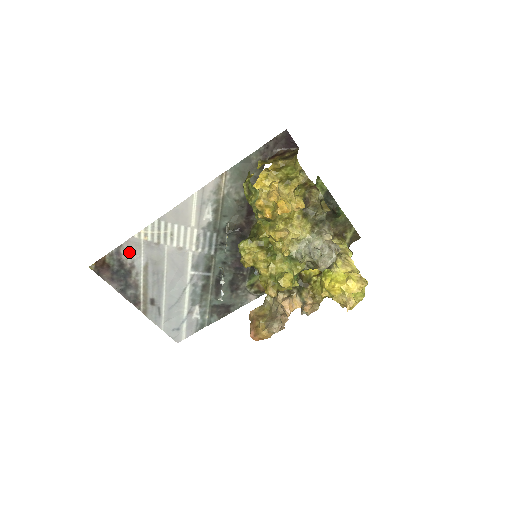
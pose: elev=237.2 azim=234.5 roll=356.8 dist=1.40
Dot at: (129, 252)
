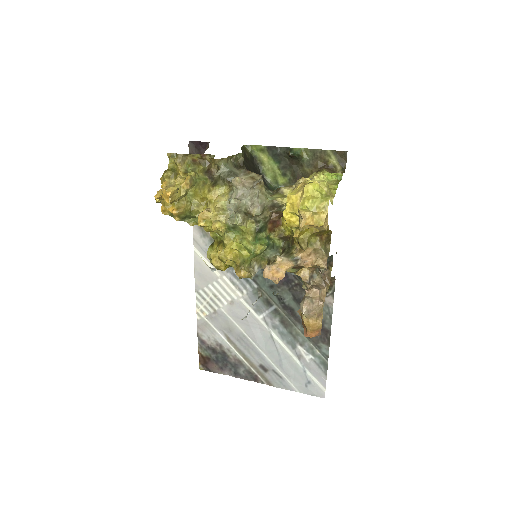
Dot at: (207, 335)
